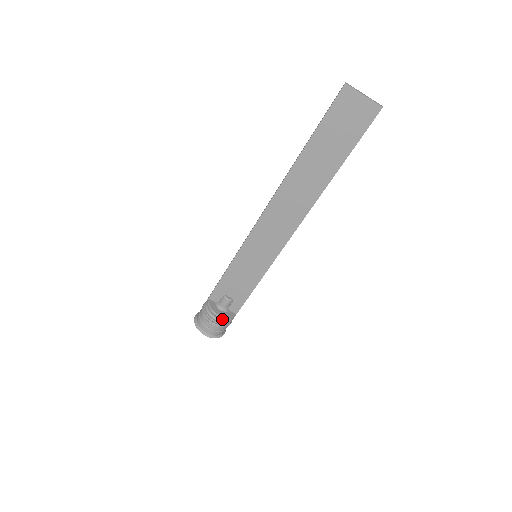
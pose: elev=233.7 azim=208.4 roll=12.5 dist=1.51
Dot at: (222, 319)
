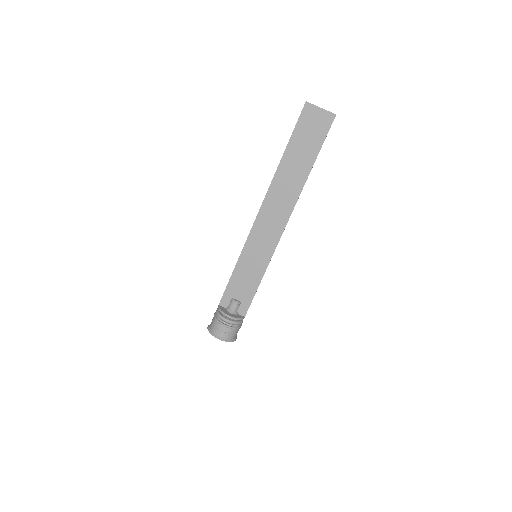
Dot at: (232, 320)
